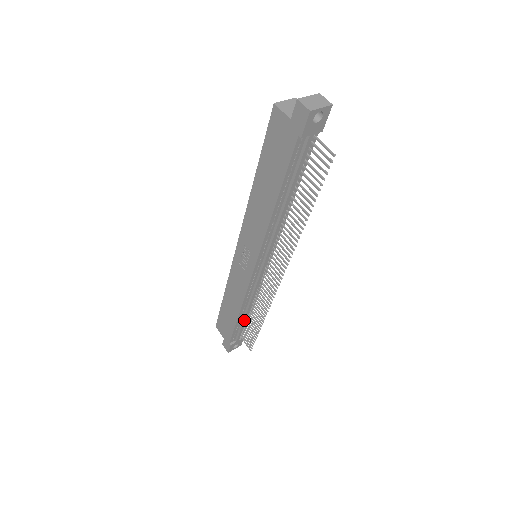
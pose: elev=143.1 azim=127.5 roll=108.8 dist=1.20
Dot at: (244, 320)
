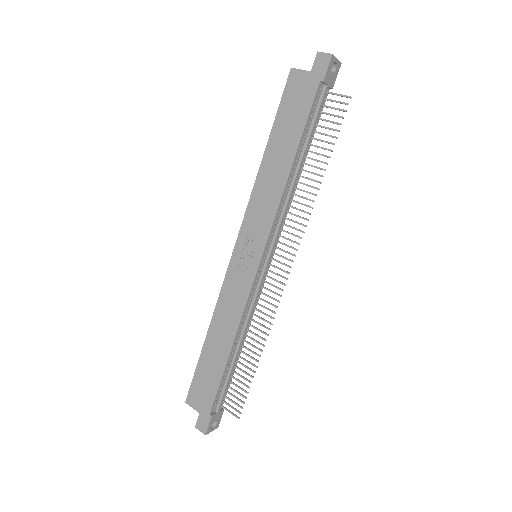
Dot at: (233, 364)
